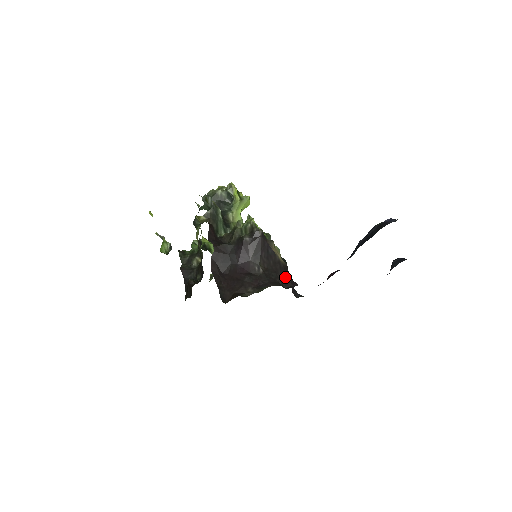
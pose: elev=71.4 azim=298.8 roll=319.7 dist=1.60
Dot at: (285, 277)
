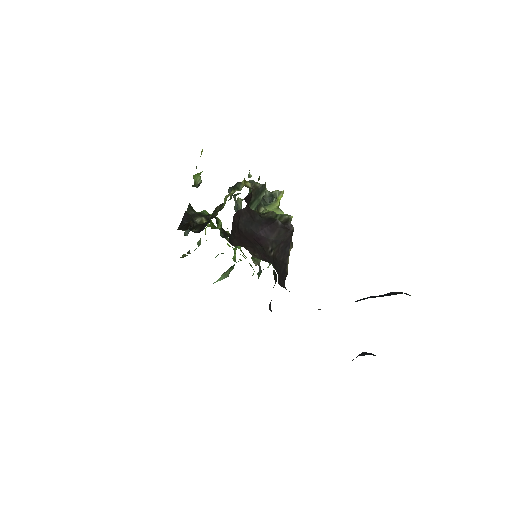
Dot at: (283, 279)
